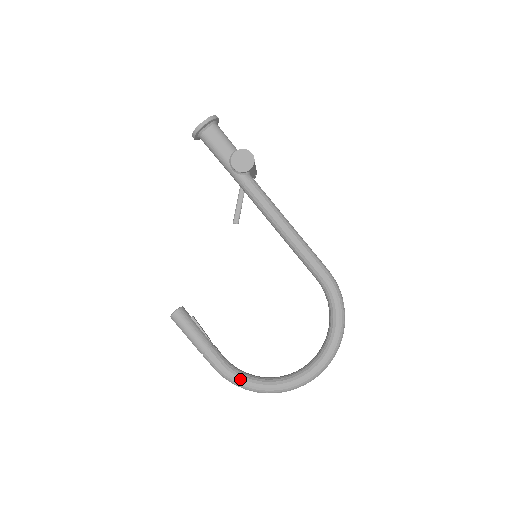
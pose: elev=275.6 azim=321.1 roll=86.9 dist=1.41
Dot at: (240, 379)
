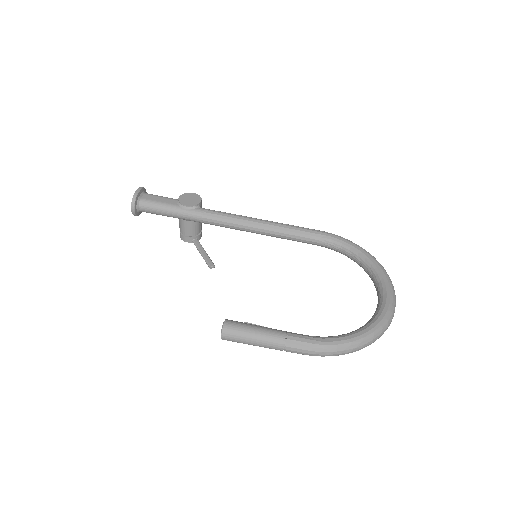
Dot at: (341, 338)
